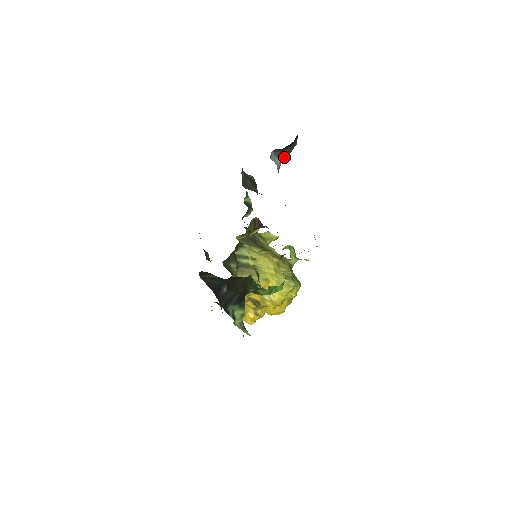
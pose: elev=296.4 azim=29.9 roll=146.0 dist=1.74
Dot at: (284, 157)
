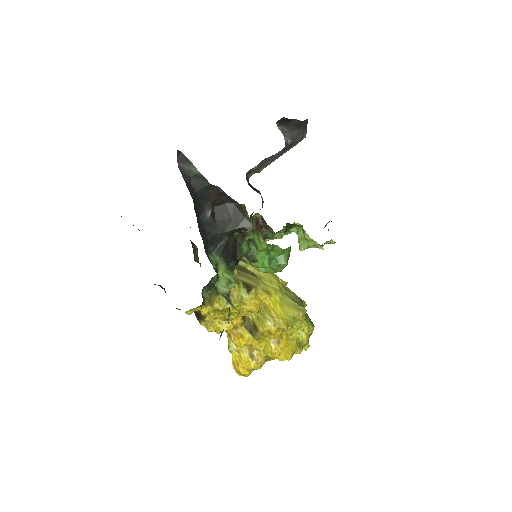
Dot at: (292, 138)
